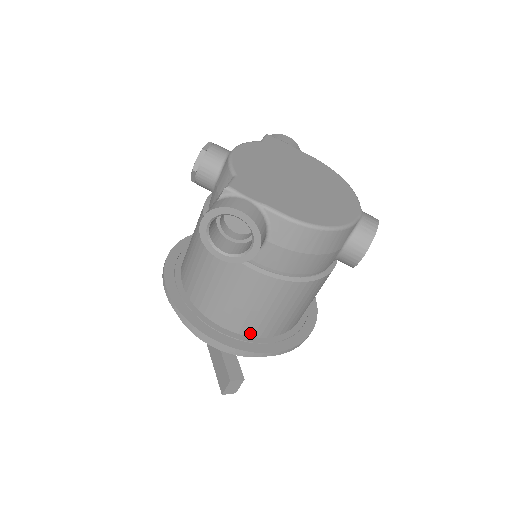
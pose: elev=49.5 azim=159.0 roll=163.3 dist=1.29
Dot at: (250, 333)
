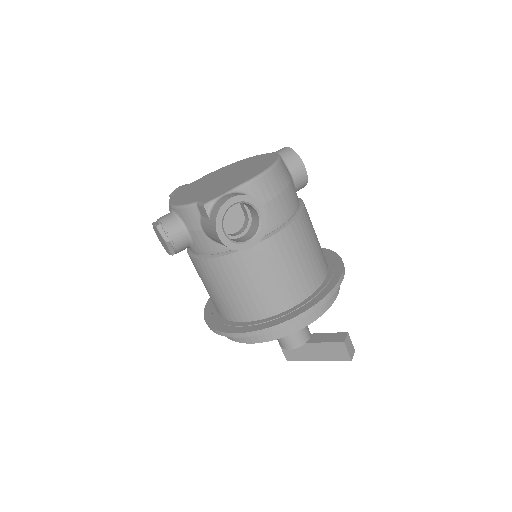
Dot at: (316, 285)
